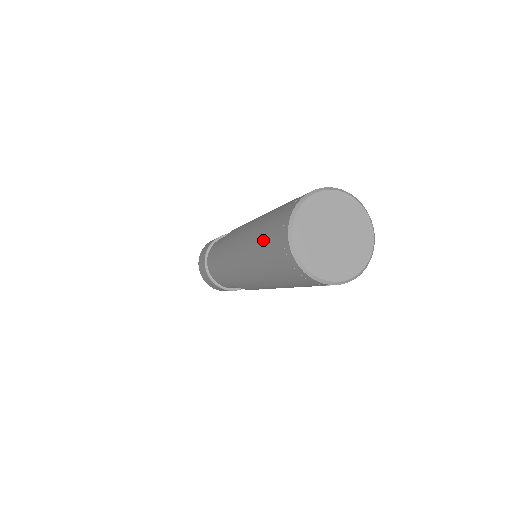
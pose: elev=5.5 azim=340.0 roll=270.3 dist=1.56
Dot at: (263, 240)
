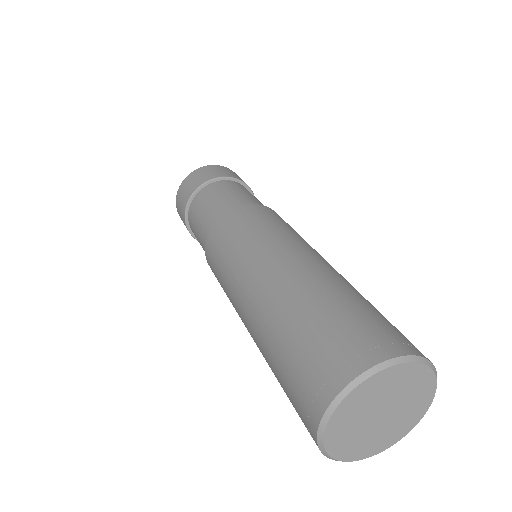
Dot at: (276, 376)
